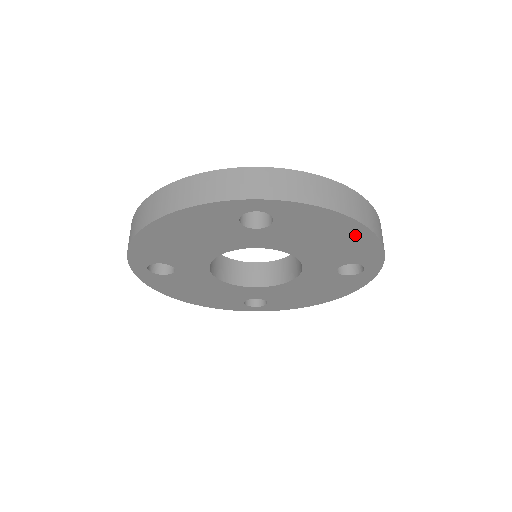
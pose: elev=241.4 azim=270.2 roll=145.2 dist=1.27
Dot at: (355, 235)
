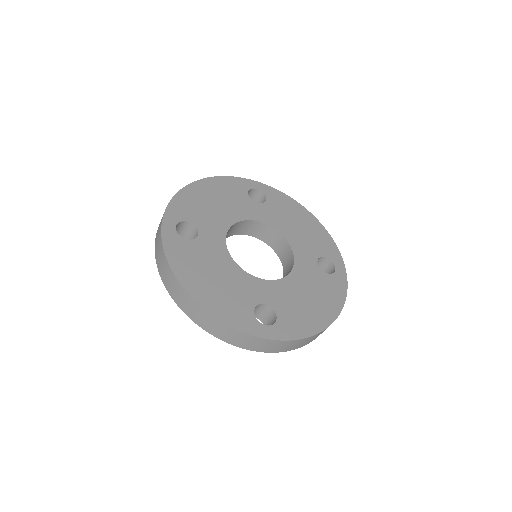
Dot at: occluded
